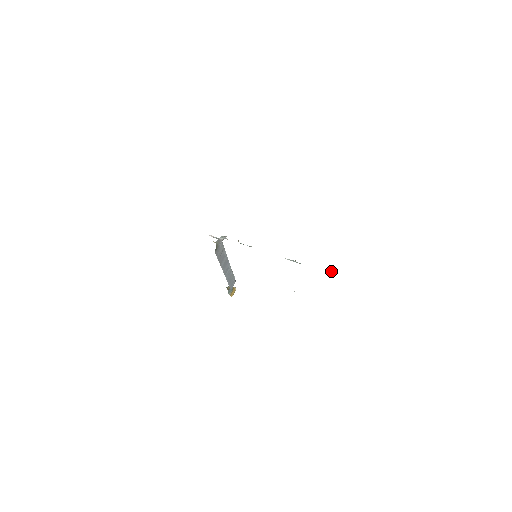
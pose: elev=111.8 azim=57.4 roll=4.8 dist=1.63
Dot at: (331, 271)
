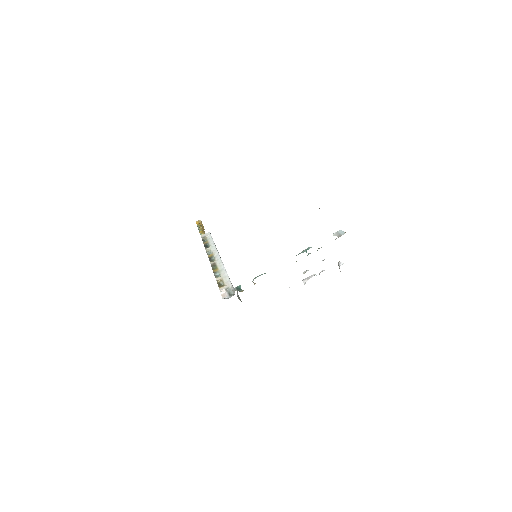
Dot at: (340, 235)
